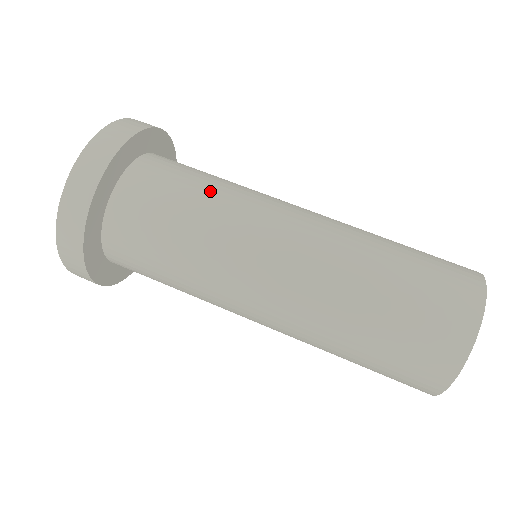
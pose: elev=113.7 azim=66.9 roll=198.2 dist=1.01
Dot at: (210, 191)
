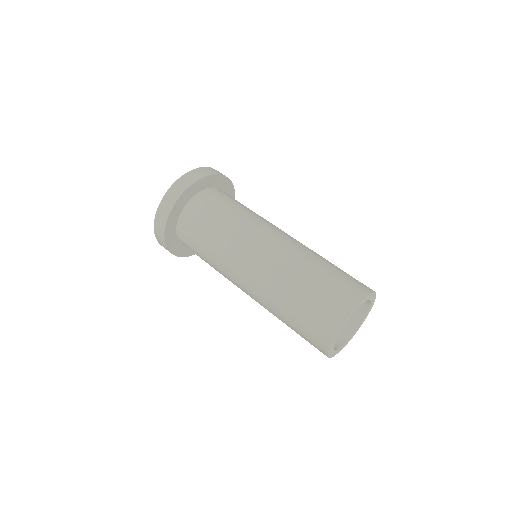
Dot at: (221, 226)
